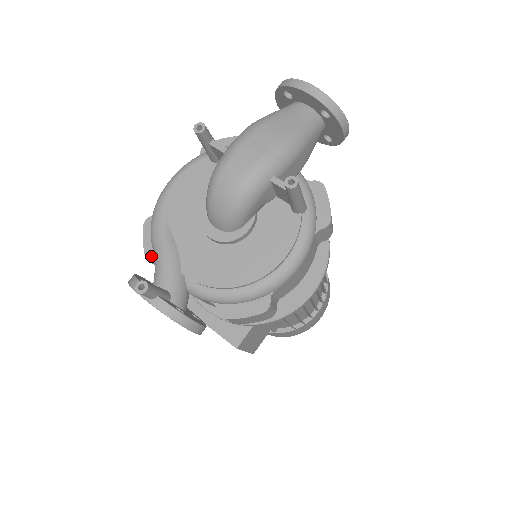
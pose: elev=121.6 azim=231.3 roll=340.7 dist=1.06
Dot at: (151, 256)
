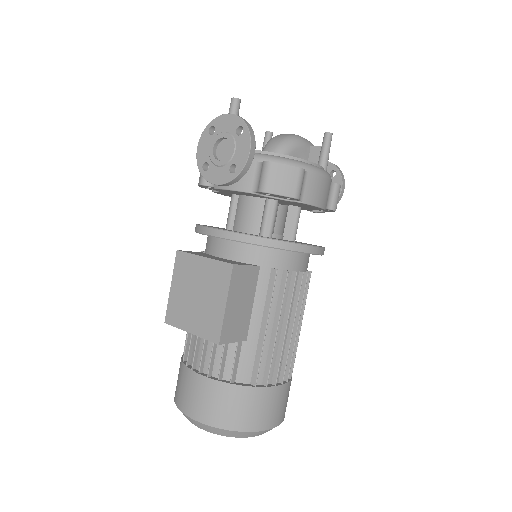
Dot at: occluded
